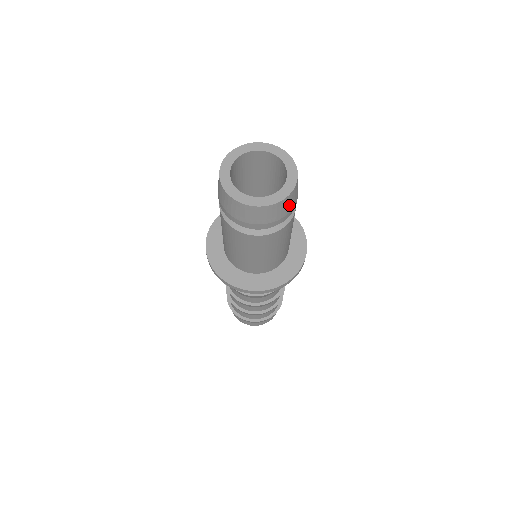
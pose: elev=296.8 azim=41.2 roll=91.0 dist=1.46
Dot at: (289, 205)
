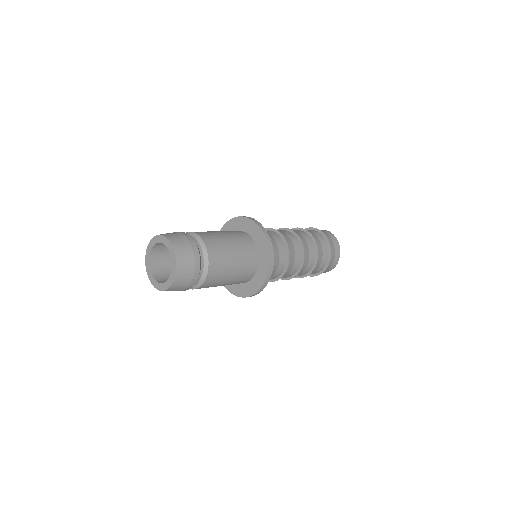
Dot at: (186, 274)
